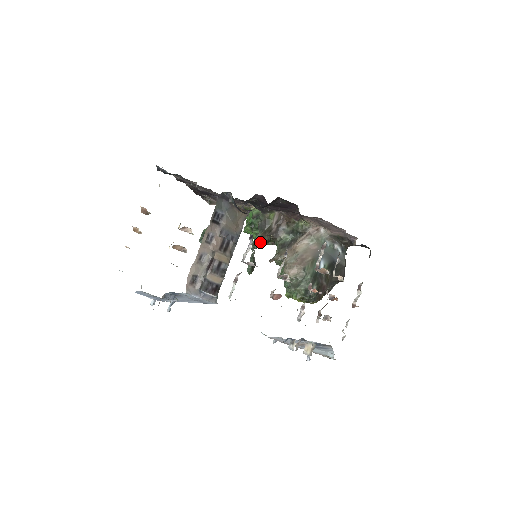
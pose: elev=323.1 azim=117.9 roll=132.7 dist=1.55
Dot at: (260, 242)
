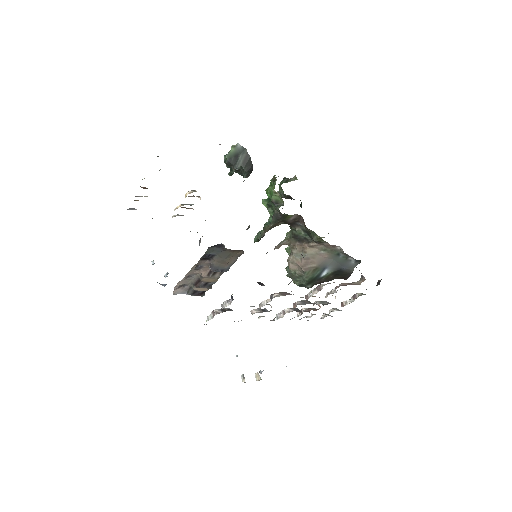
Dot at: (271, 228)
